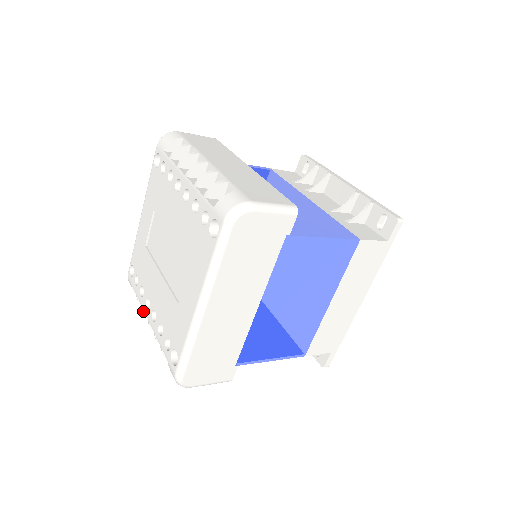
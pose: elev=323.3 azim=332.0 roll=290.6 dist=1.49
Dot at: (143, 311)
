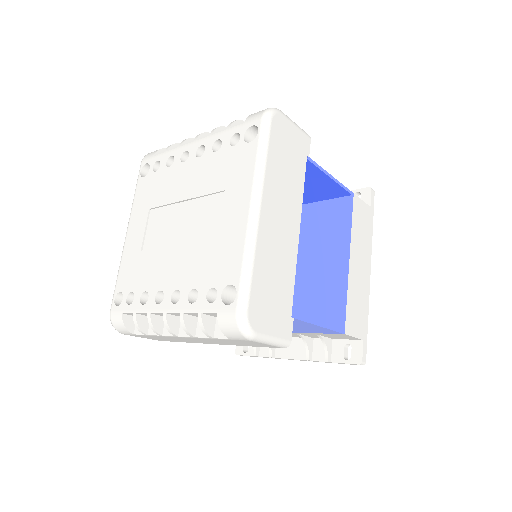
Dot at: (150, 318)
